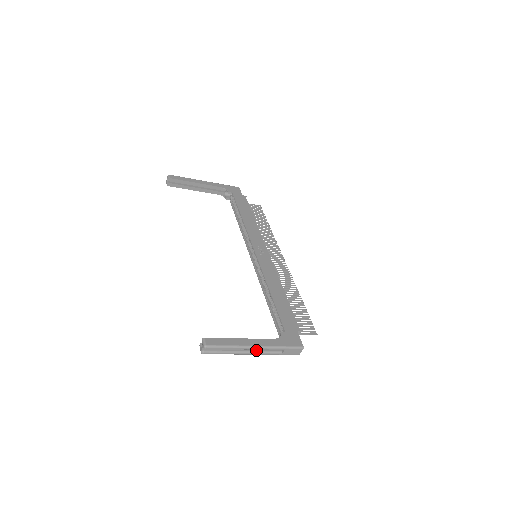
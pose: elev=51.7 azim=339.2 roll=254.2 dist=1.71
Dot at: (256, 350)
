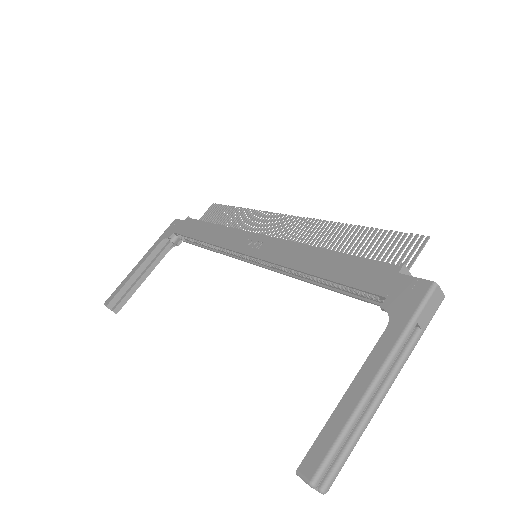
Dot at: (384, 379)
